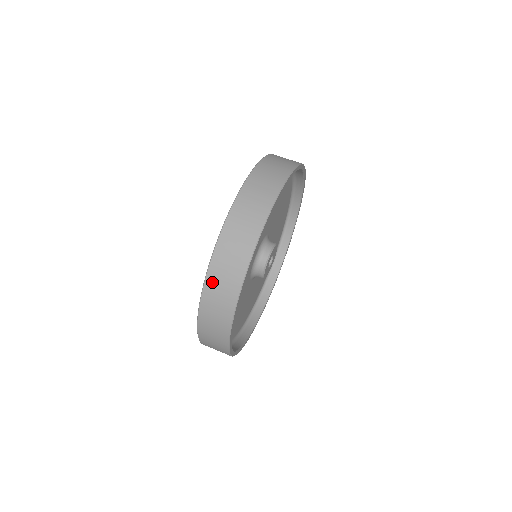
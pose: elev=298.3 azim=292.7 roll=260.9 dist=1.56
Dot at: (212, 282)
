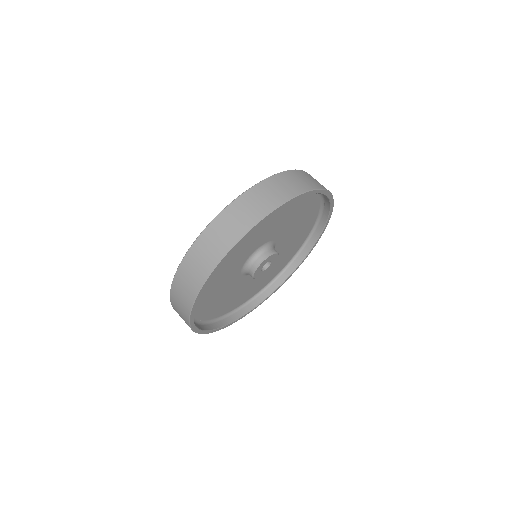
Dot at: (217, 225)
